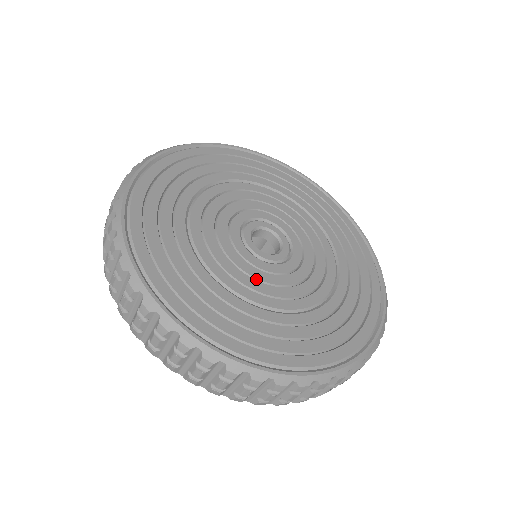
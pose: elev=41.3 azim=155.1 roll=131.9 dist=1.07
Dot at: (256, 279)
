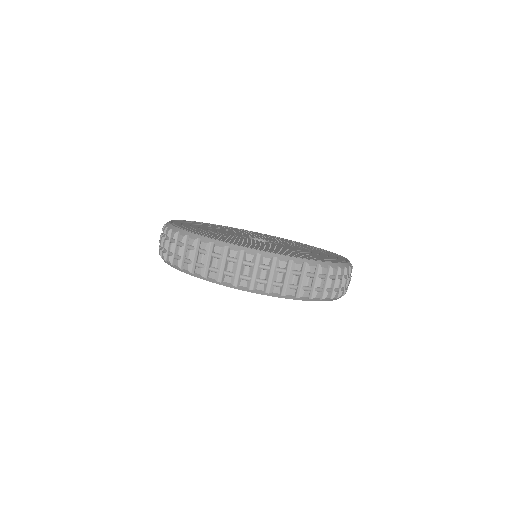
Dot at: occluded
